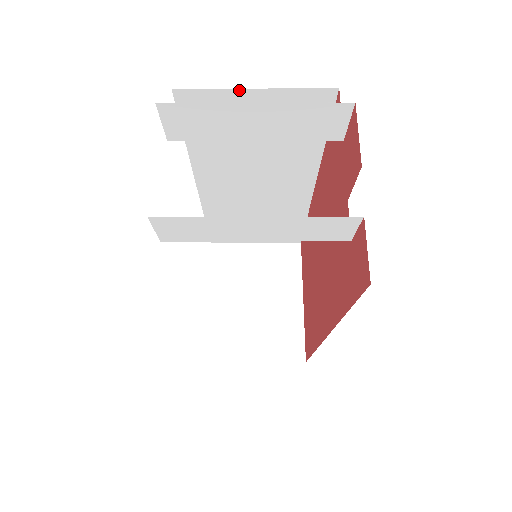
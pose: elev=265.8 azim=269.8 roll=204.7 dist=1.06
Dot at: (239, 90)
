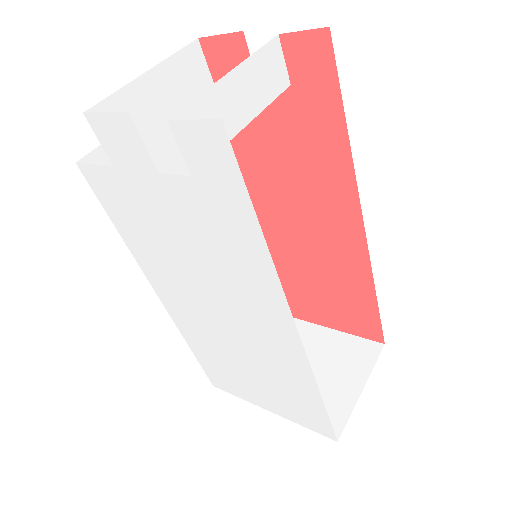
Dot at: occluded
